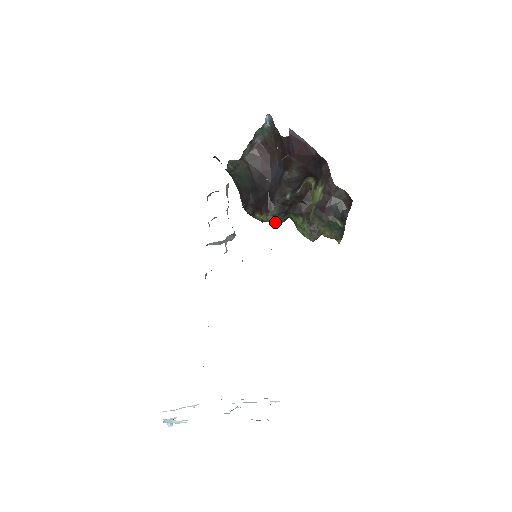
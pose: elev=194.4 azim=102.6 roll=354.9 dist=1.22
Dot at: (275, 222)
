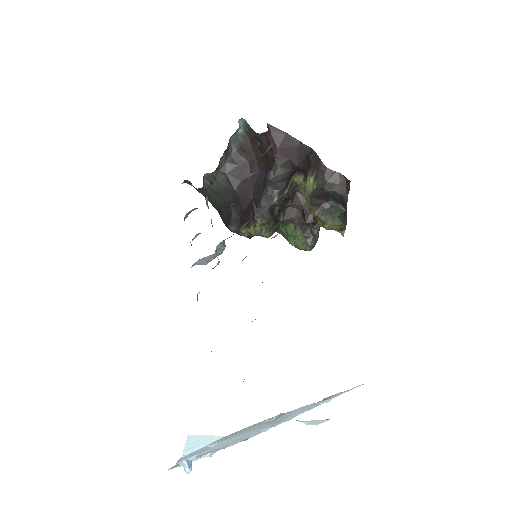
Dot at: (264, 234)
